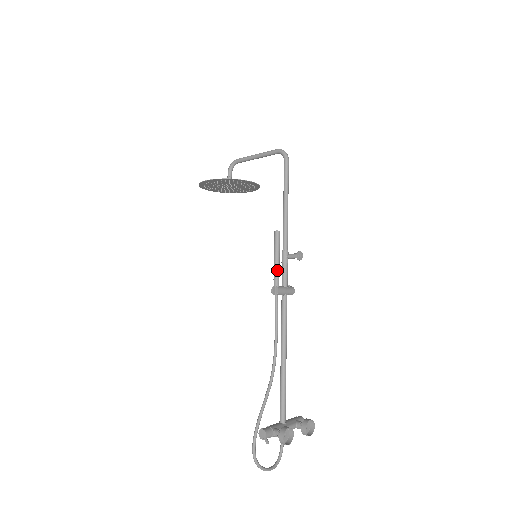
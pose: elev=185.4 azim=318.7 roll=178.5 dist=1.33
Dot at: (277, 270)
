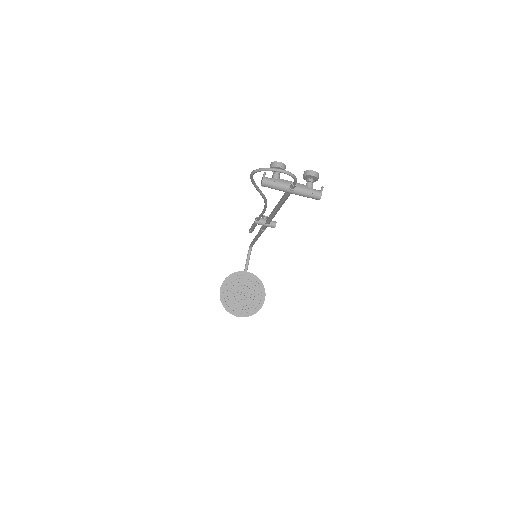
Dot at: occluded
